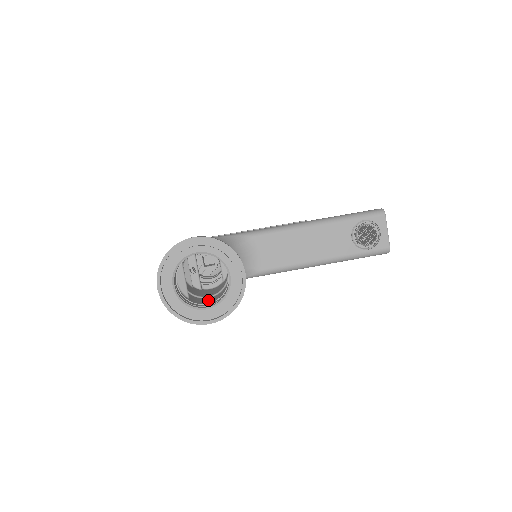
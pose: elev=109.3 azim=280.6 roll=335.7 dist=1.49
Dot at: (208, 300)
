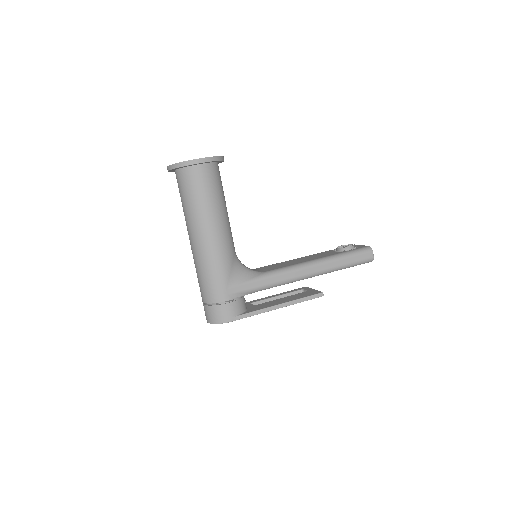
Dot at: (205, 190)
